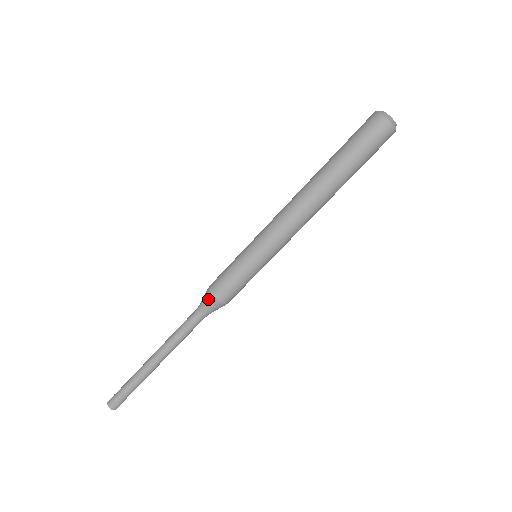
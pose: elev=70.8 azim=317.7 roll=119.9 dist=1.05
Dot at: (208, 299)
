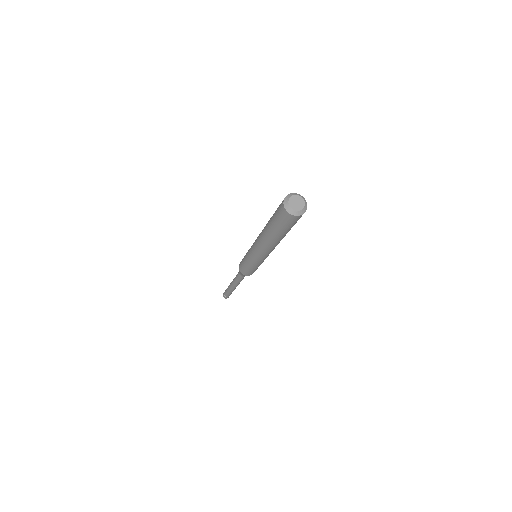
Dot at: (243, 275)
